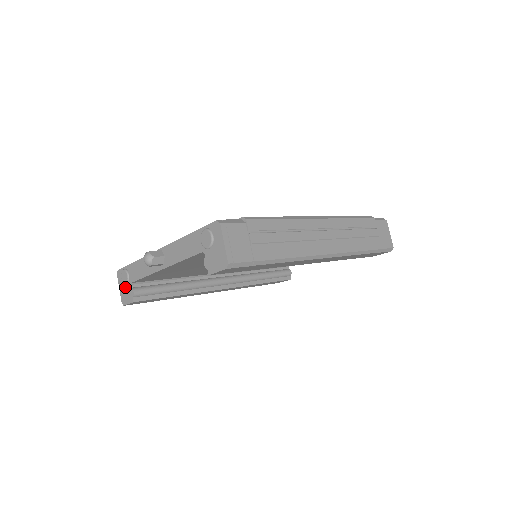
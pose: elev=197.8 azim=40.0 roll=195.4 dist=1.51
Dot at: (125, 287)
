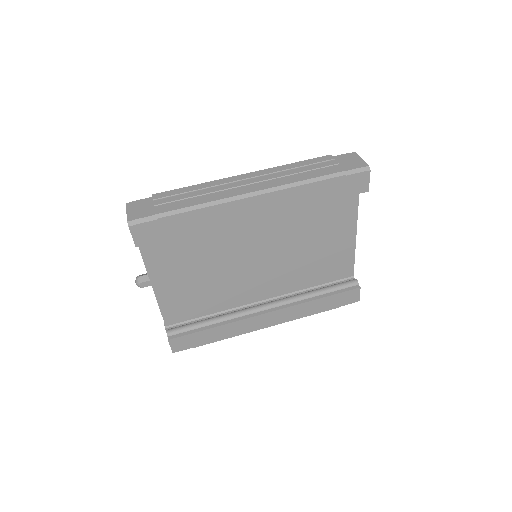
Dot at: occluded
